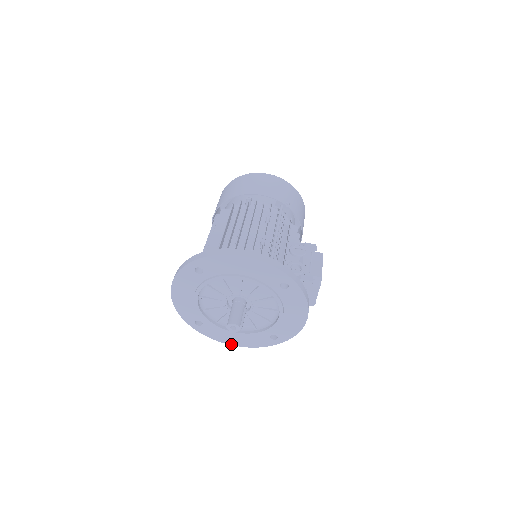
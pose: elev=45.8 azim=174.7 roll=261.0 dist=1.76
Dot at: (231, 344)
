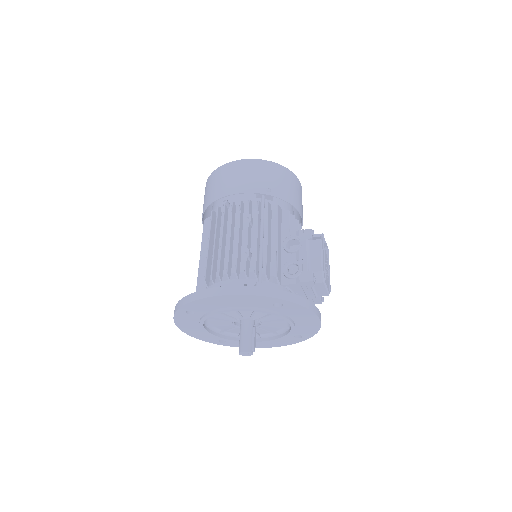
Dot at: (263, 347)
